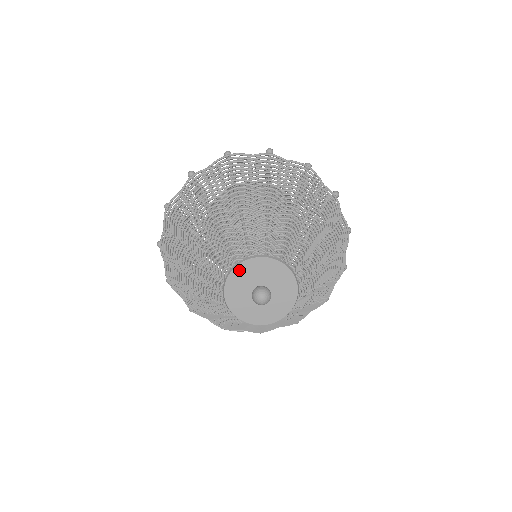
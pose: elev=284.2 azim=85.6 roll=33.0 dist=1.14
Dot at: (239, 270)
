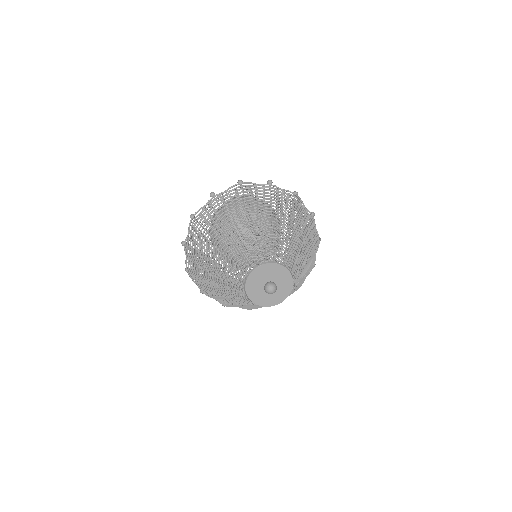
Dot at: (274, 266)
